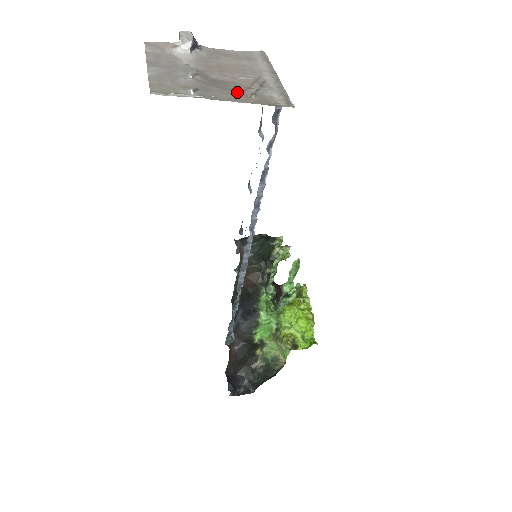
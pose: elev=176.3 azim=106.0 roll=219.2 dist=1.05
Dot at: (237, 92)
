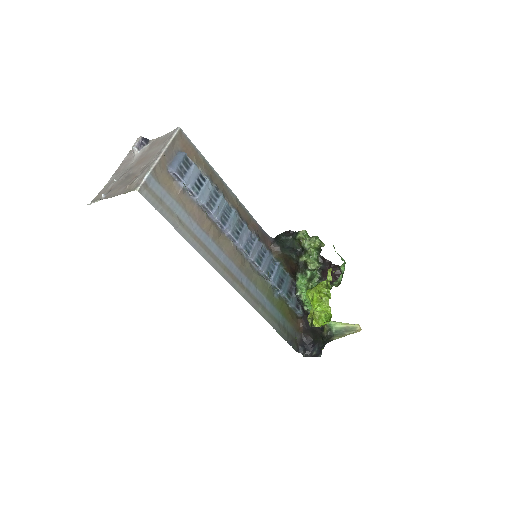
Dot at: (125, 185)
